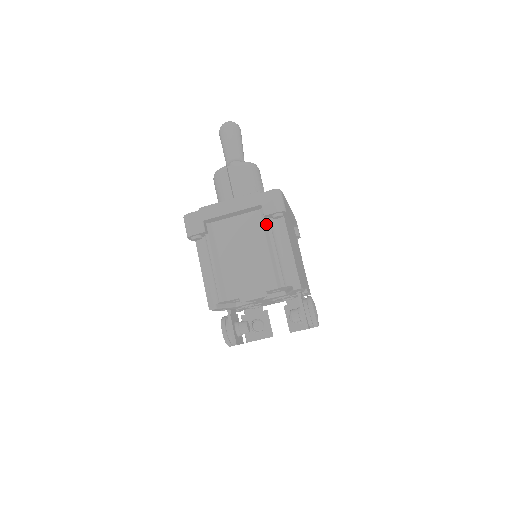
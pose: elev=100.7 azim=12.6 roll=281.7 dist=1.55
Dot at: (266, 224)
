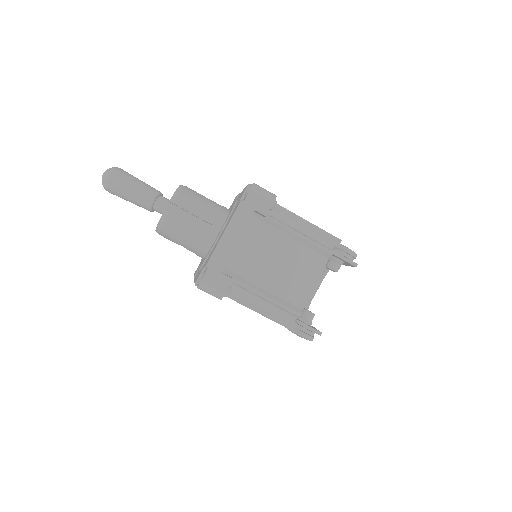
Dot at: (270, 221)
